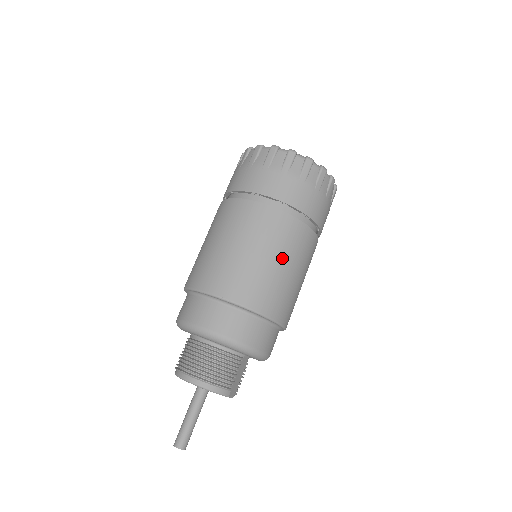
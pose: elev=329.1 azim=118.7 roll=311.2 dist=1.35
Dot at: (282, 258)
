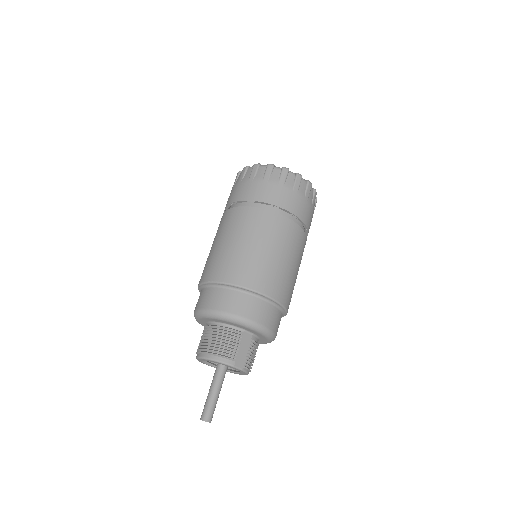
Dot at: (255, 241)
